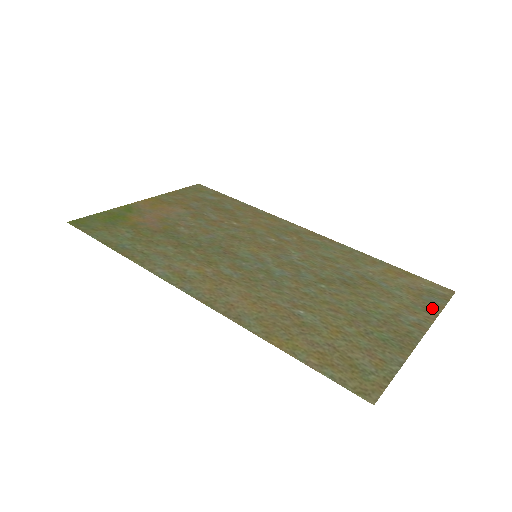
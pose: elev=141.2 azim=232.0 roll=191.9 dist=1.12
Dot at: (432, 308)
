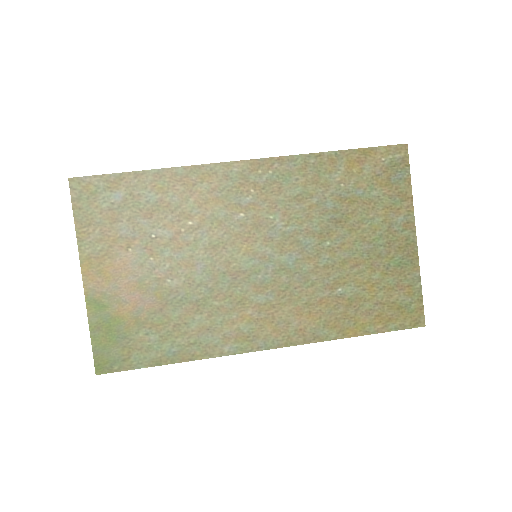
Dot at: (405, 191)
